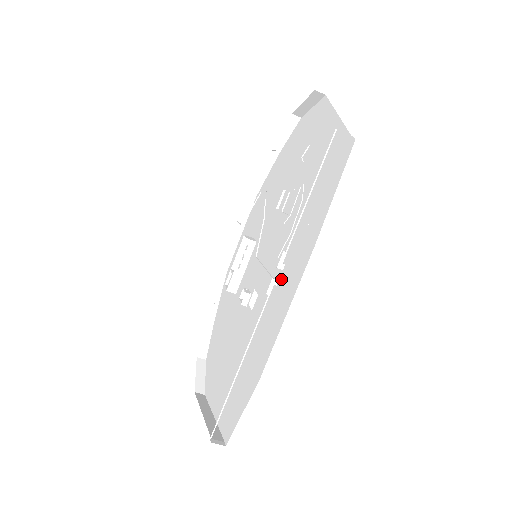
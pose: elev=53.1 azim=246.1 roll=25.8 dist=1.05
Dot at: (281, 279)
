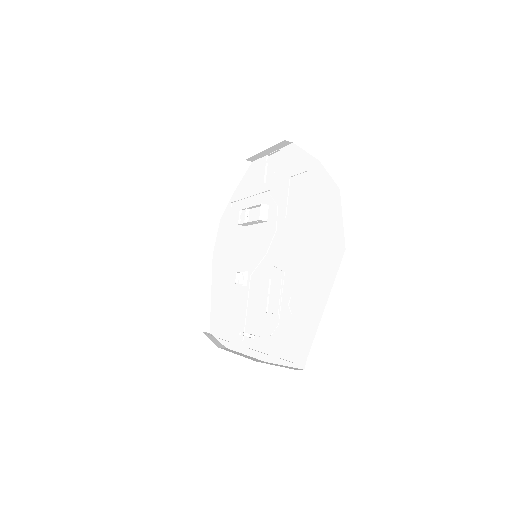
Dot at: (253, 323)
